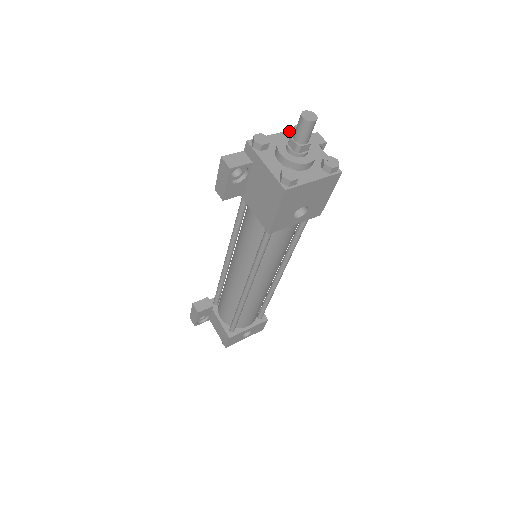
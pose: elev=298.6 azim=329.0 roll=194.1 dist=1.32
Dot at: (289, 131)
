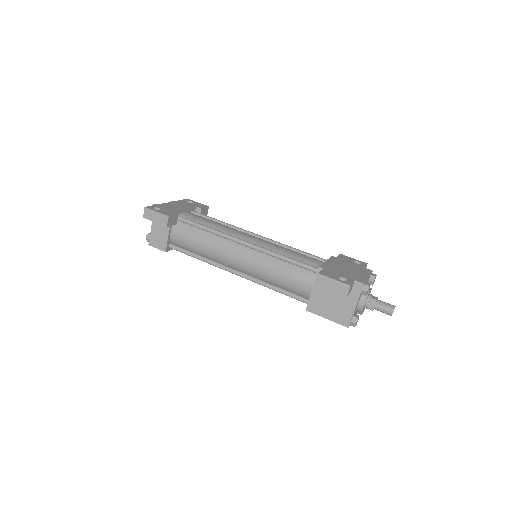
Dot at: (371, 275)
